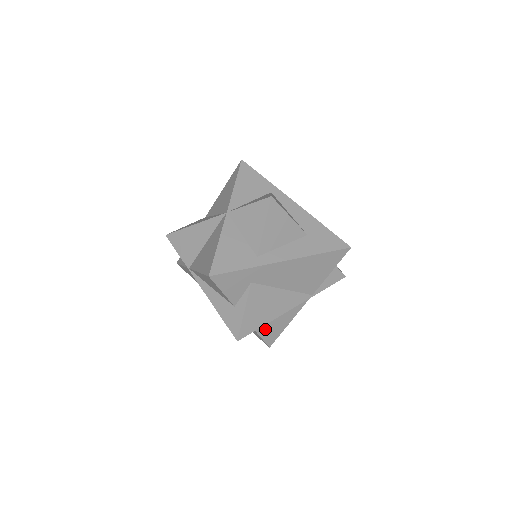
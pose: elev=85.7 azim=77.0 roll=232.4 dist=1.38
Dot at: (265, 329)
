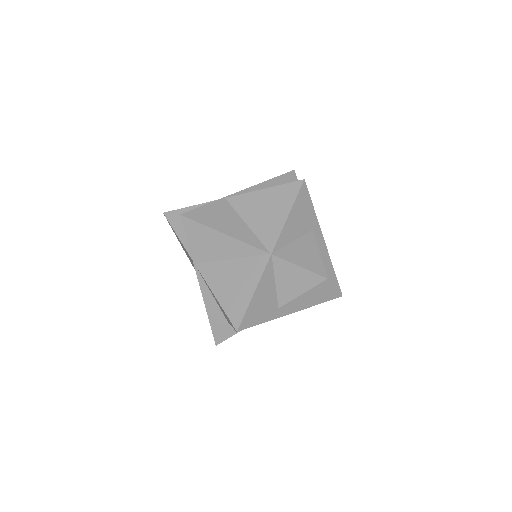
Dot at: occluded
